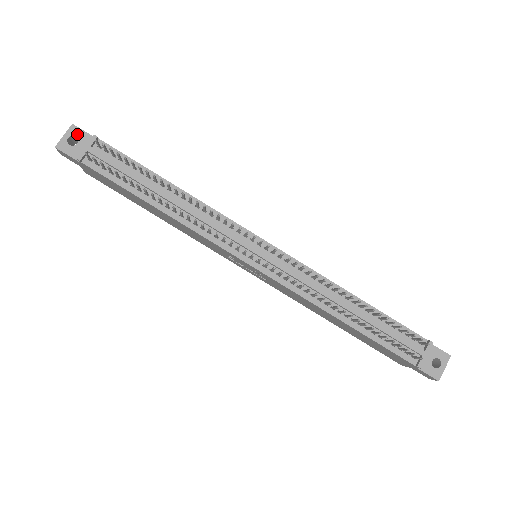
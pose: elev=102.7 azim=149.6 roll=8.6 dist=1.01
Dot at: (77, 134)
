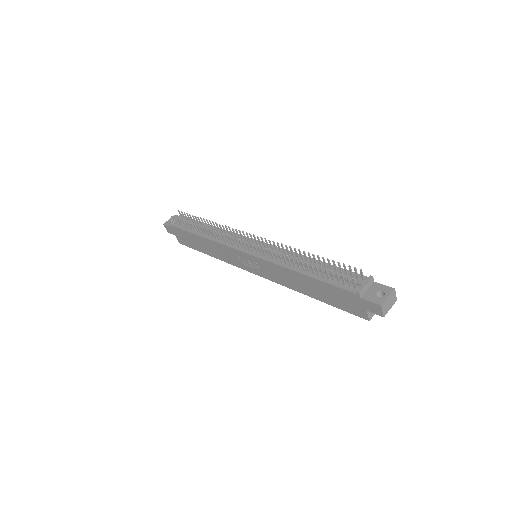
Dot at: occluded
